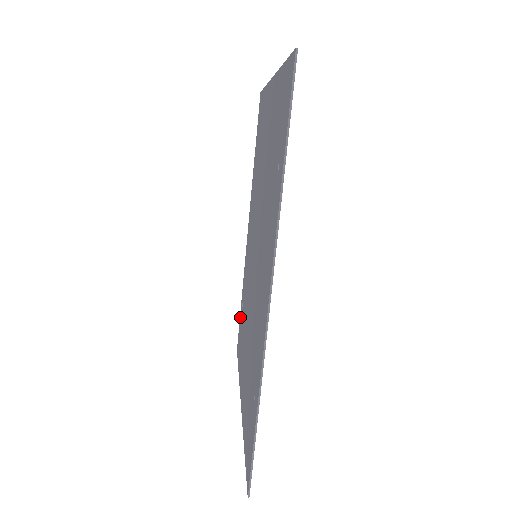
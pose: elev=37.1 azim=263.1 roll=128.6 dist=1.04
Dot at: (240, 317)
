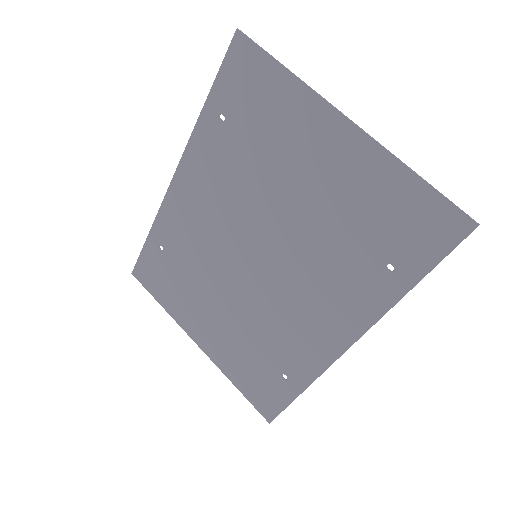
Dot at: (148, 252)
